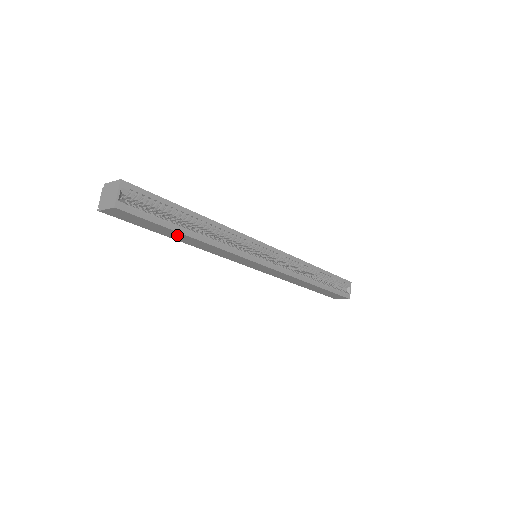
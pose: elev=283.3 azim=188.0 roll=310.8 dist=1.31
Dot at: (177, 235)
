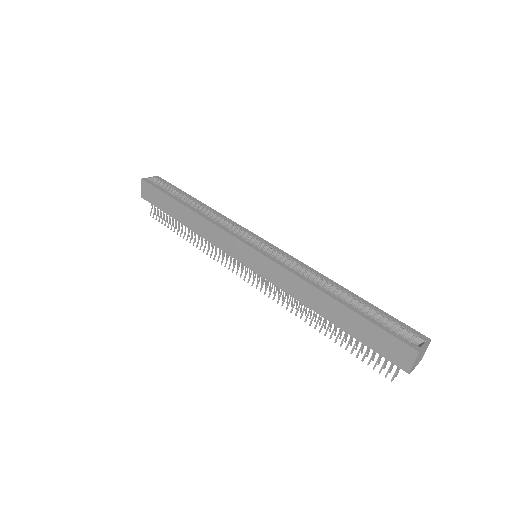
Dot at: (178, 209)
